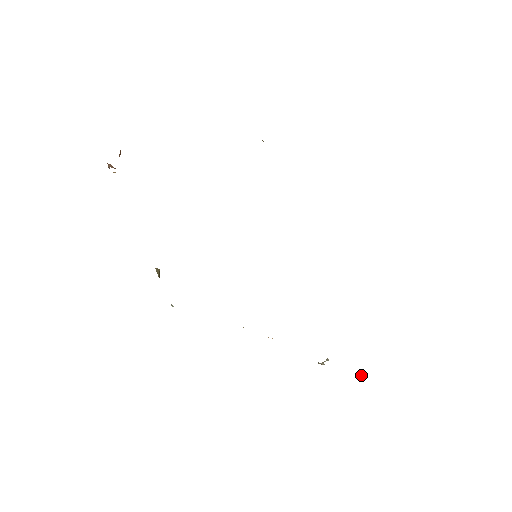
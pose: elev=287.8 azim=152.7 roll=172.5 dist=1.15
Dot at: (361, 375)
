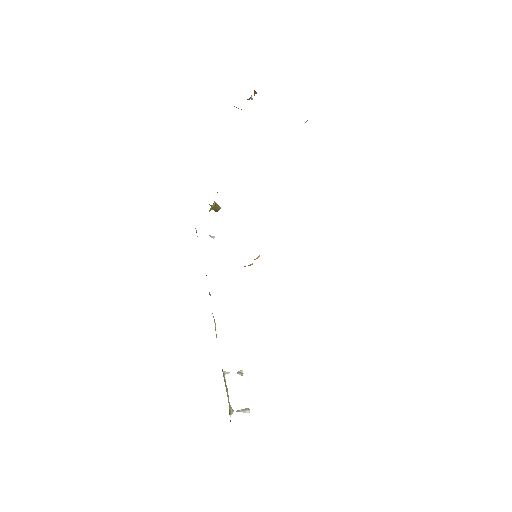
Dot at: (242, 410)
